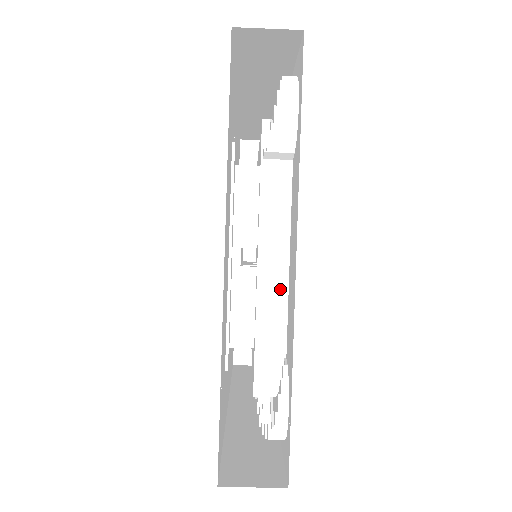
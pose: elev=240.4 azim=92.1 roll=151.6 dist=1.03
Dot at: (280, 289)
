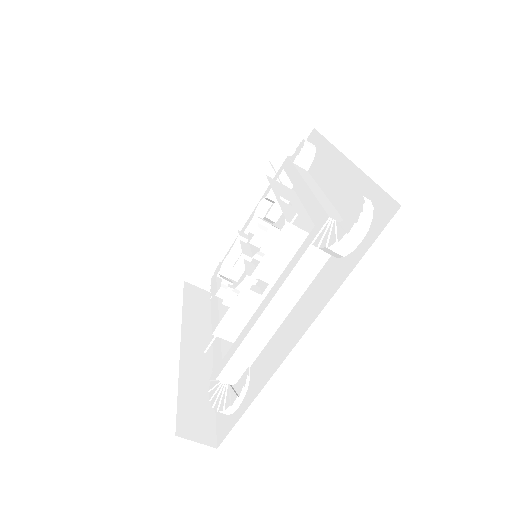
Dot at: (271, 328)
